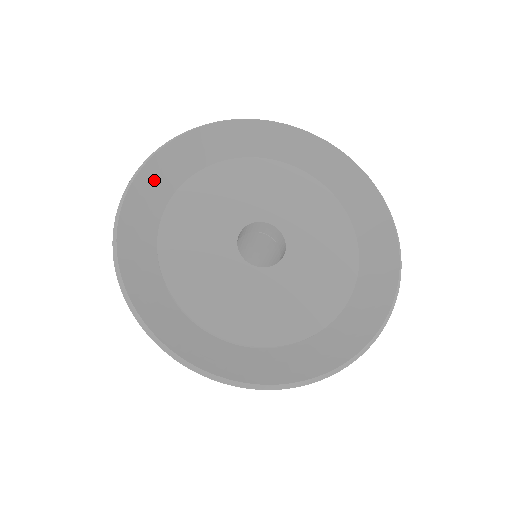
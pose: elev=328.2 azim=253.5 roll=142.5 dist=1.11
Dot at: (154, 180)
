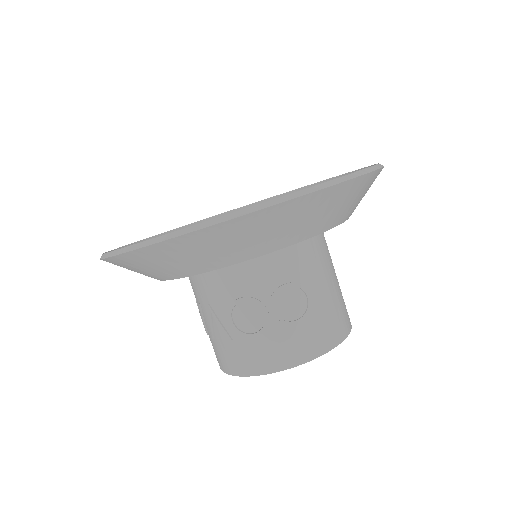
Dot at: occluded
